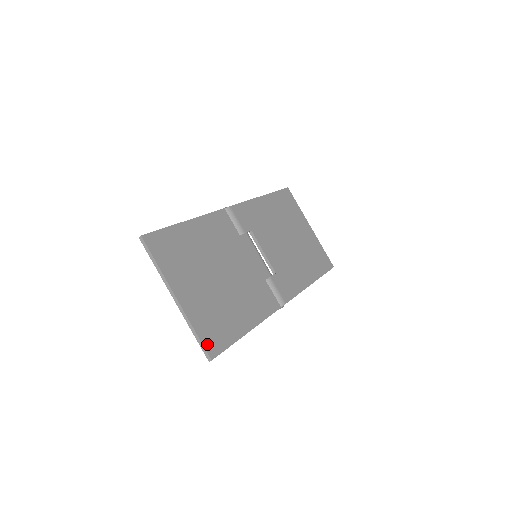
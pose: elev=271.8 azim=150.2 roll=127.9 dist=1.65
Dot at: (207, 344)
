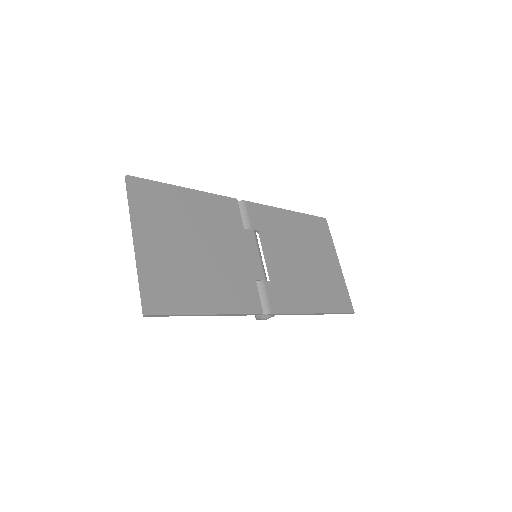
Dot at: (149, 298)
